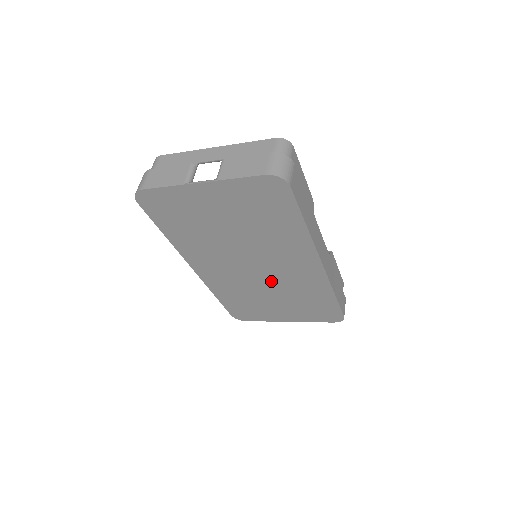
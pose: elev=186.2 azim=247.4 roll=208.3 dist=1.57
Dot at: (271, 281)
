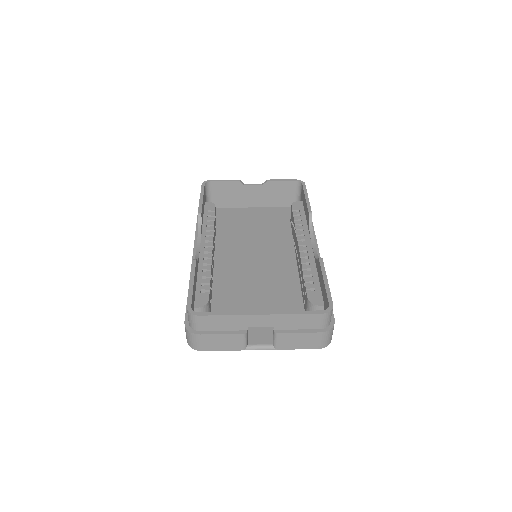
Dot at: occluded
